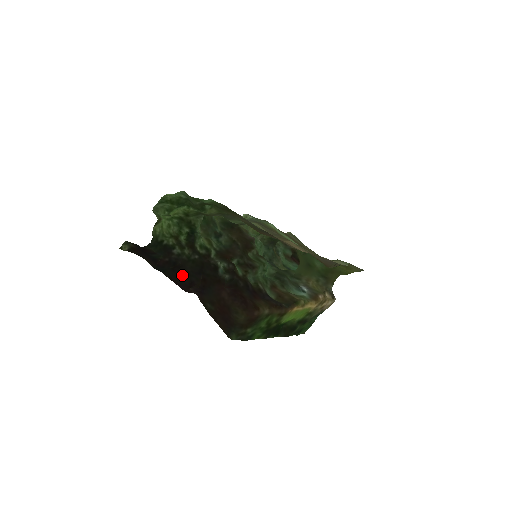
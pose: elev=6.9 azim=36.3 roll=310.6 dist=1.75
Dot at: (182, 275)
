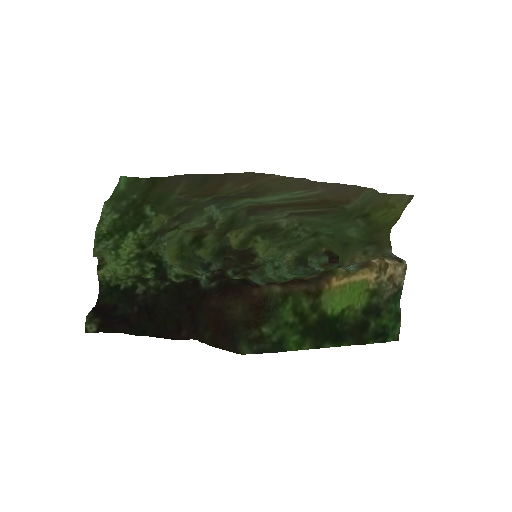
Dot at: (163, 320)
